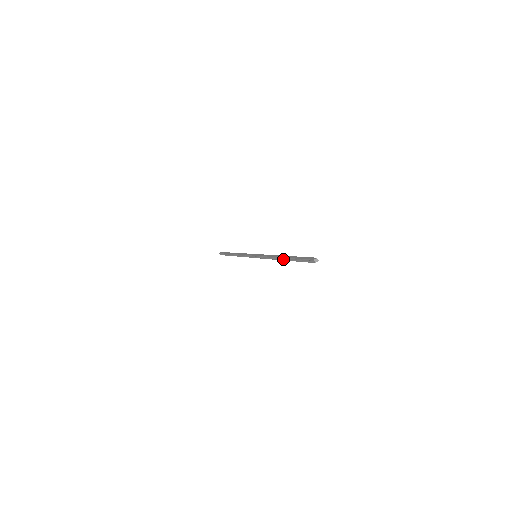
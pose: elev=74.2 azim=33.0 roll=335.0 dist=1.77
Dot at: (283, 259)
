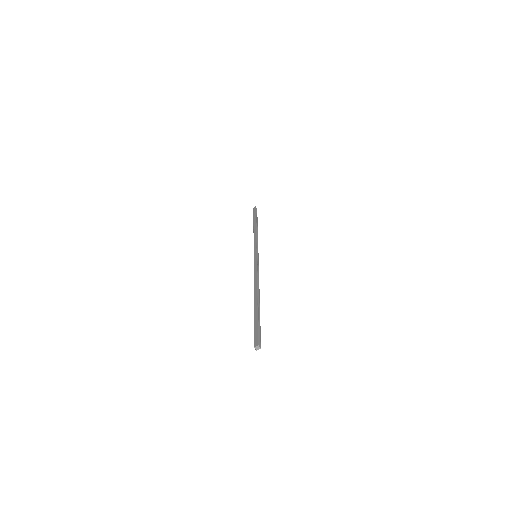
Dot at: (255, 299)
